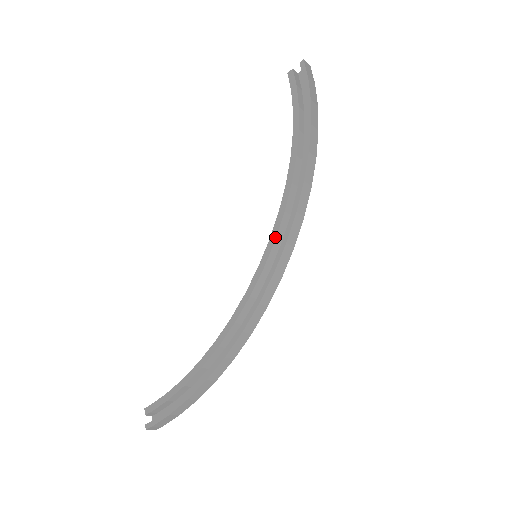
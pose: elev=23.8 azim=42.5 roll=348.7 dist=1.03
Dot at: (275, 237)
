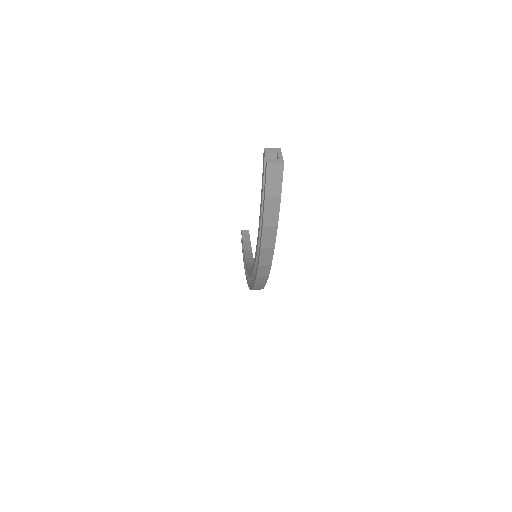
Dot at: (252, 274)
